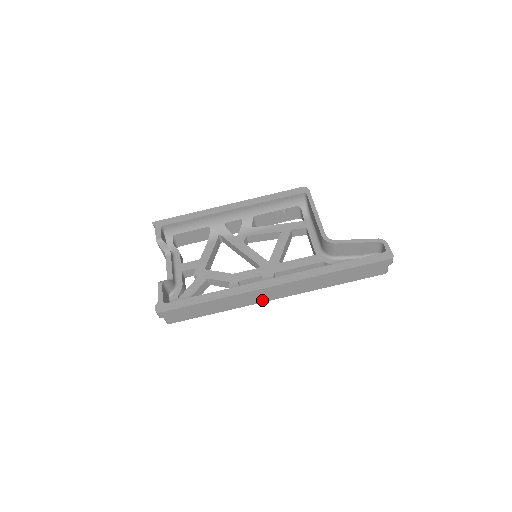
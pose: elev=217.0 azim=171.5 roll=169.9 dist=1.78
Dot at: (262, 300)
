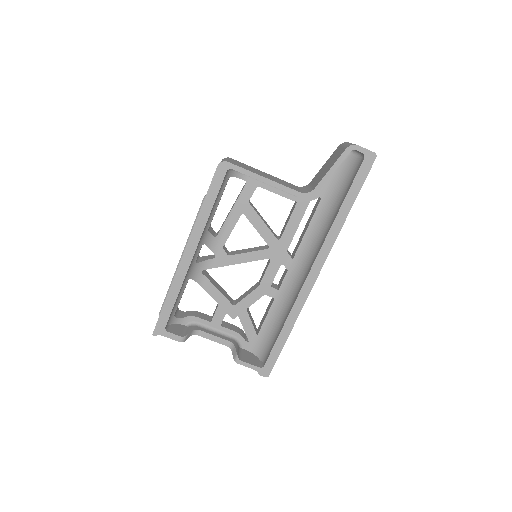
Dot at: occluded
